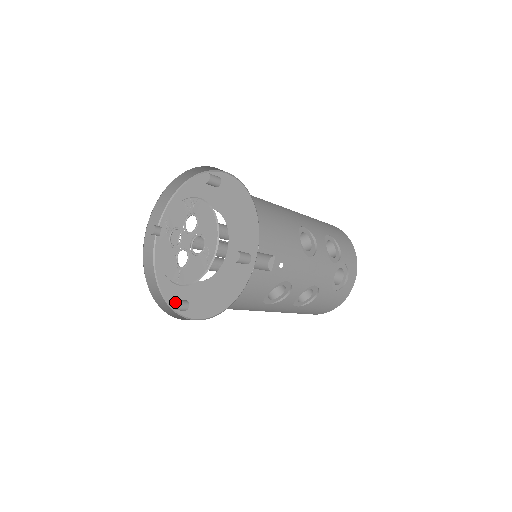
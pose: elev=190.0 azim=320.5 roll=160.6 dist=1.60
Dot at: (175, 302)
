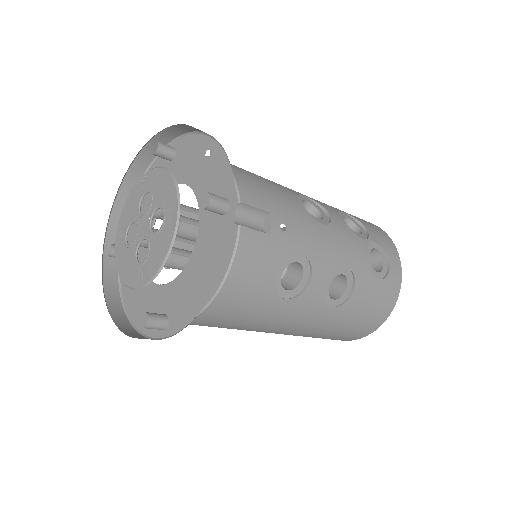
Dot at: occluded
